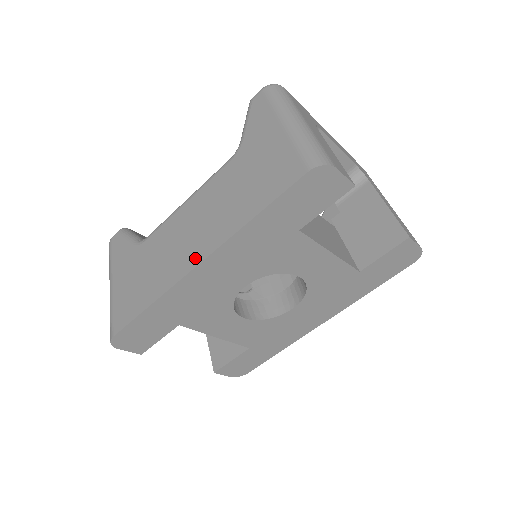
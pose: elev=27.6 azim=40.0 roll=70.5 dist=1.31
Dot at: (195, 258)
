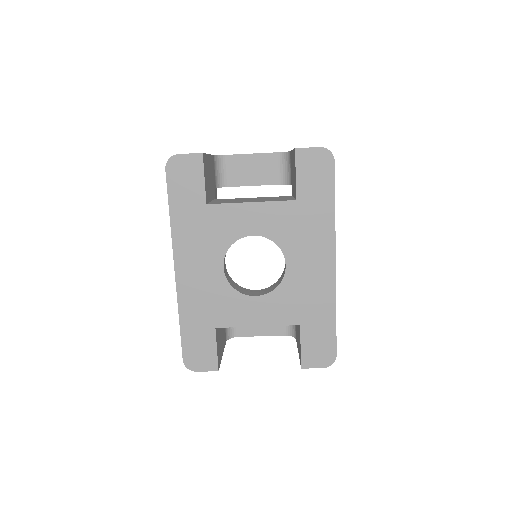
Dot at: occluded
